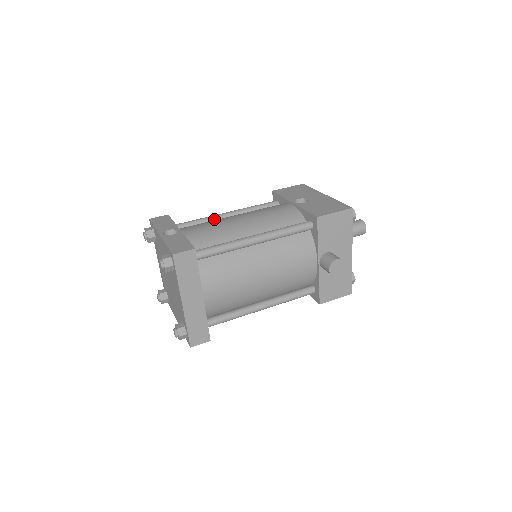
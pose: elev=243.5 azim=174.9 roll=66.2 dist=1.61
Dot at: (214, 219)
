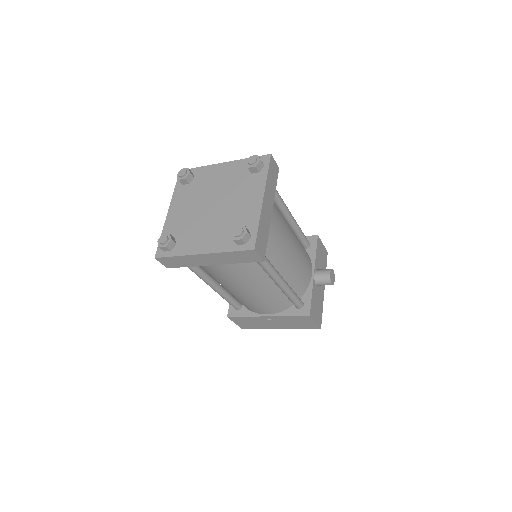
Dot at: occluded
